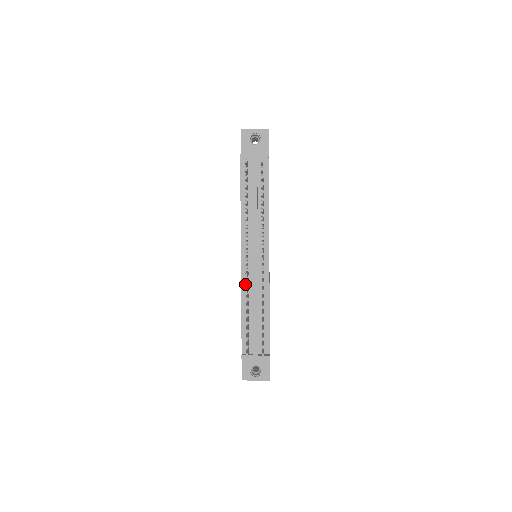
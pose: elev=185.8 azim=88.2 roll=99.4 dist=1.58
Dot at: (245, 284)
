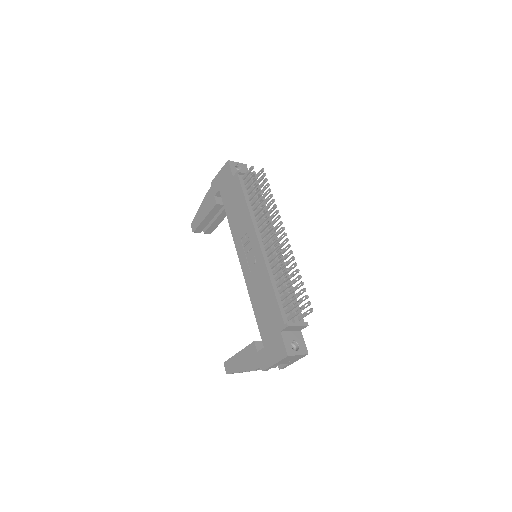
Dot at: (280, 251)
